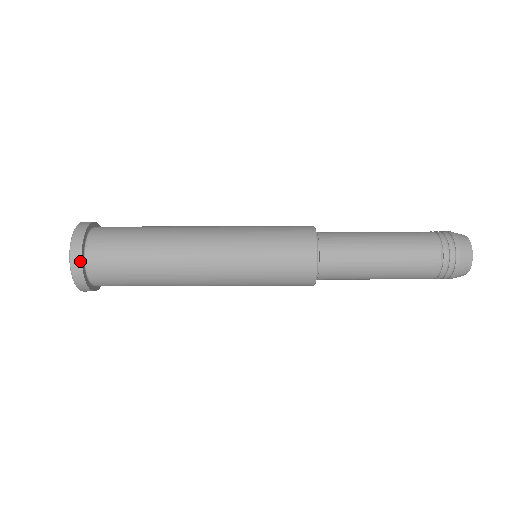
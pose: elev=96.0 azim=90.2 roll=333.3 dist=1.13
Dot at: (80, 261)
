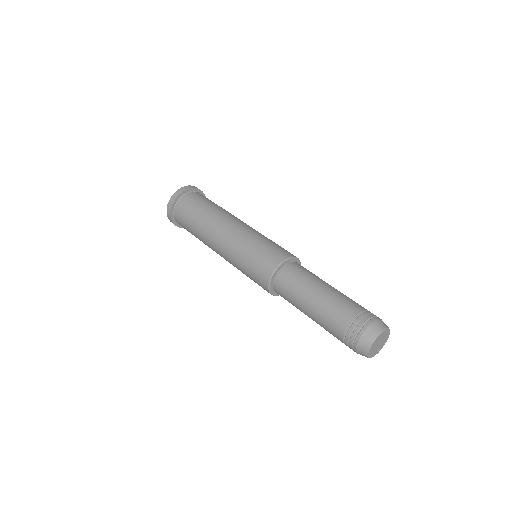
Dot at: (191, 188)
